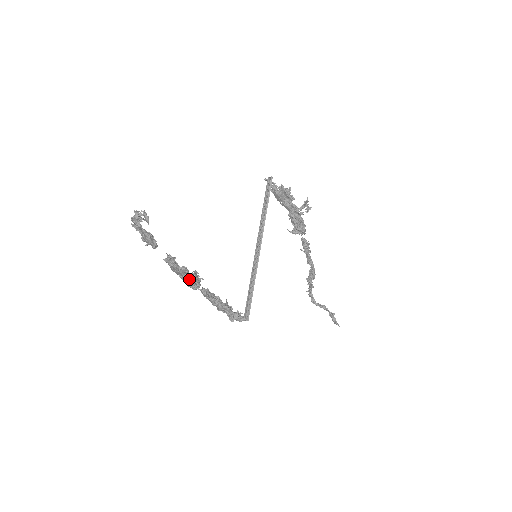
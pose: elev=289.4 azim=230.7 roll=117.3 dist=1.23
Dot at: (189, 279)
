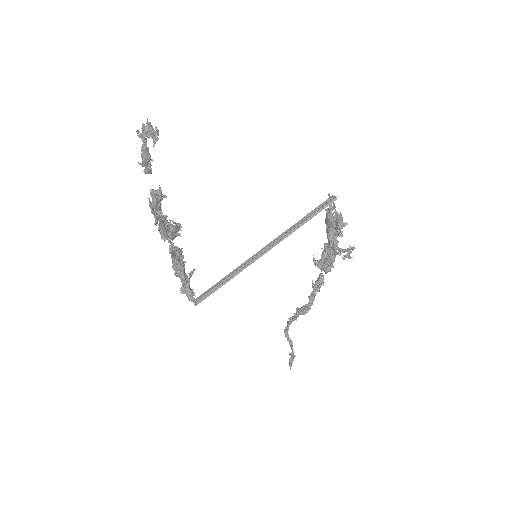
Dot at: (163, 227)
